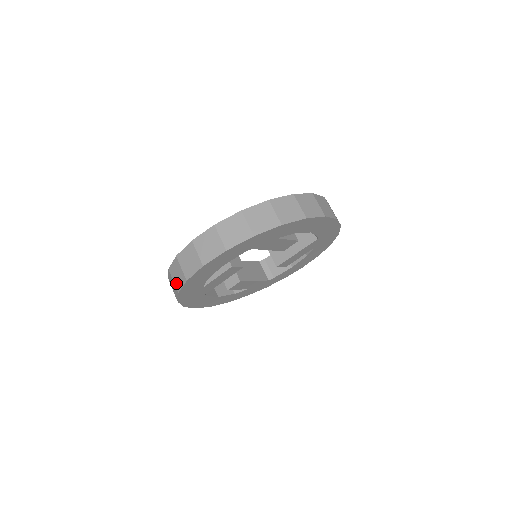
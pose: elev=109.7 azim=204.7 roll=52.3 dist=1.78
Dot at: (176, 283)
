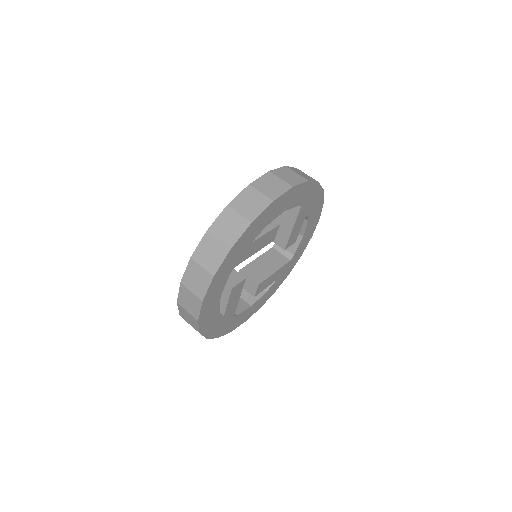
Dot at: (247, 213)
